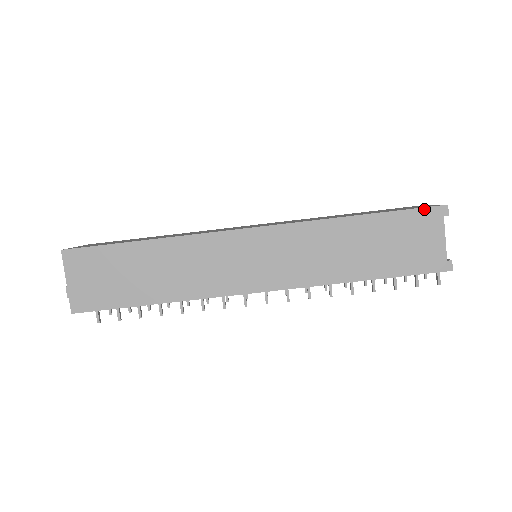
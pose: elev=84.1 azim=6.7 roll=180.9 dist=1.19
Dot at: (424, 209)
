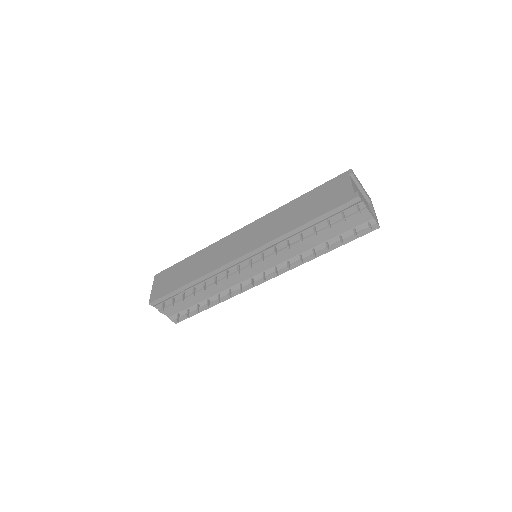
Dot at: (337, 177)
